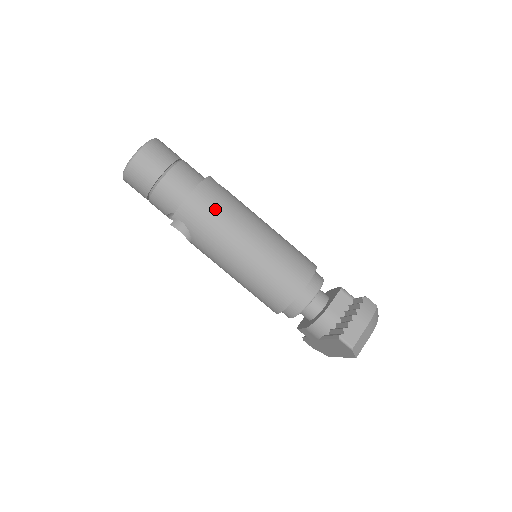
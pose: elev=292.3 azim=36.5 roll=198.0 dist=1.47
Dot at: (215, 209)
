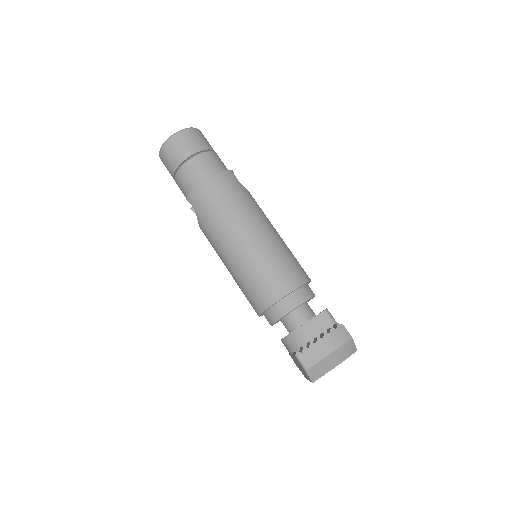
Dot at: (221, 200)
